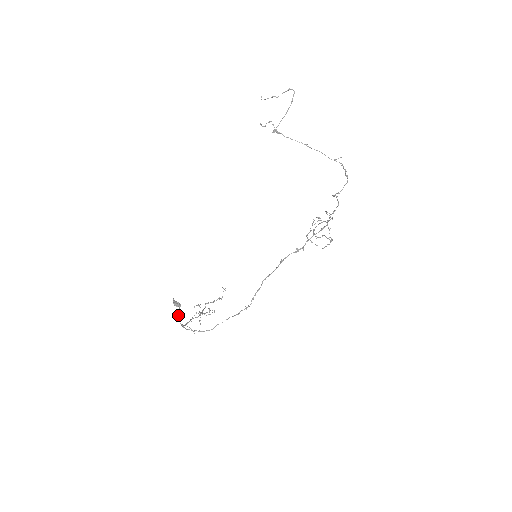
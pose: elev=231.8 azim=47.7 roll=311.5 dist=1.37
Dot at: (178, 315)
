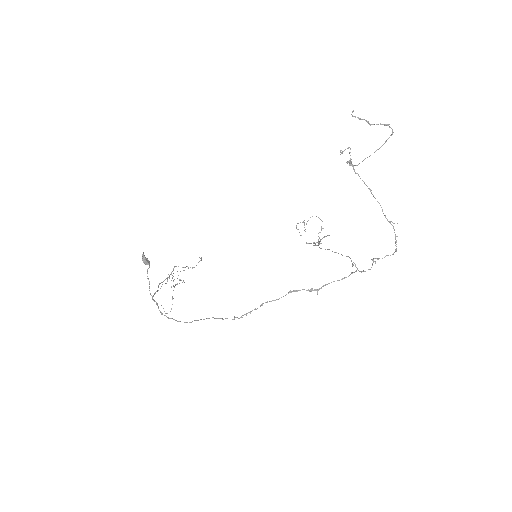
Dot at: (149, 283)
